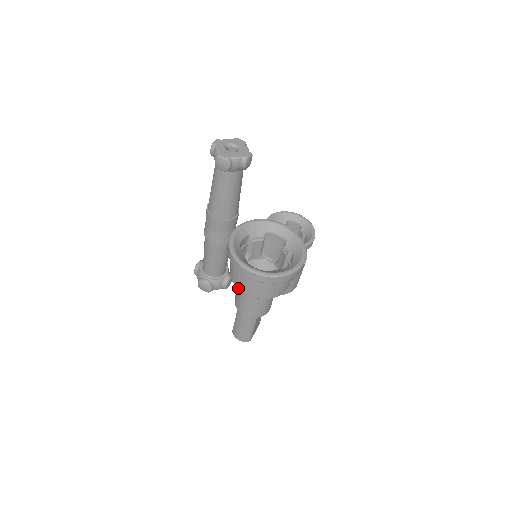
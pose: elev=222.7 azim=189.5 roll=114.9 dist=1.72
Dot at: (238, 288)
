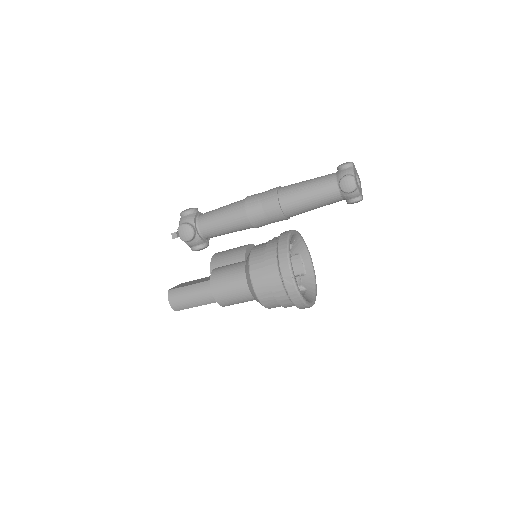
Dot at: (251, 273)
